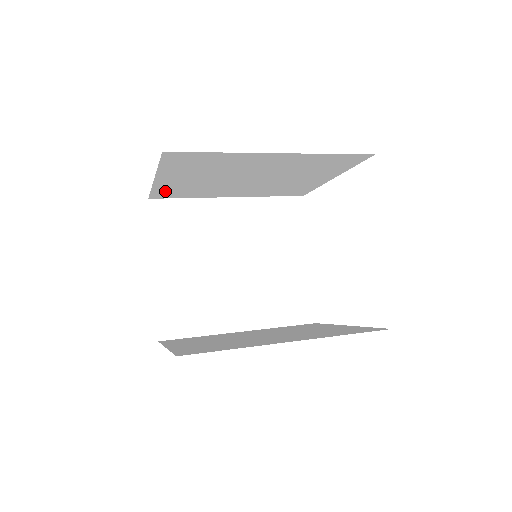
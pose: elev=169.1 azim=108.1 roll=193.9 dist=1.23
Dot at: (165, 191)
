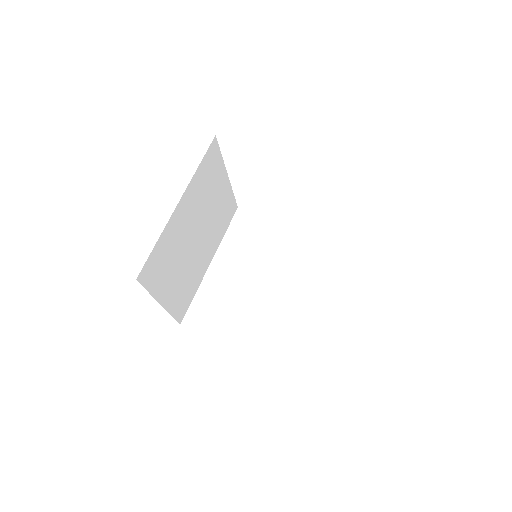
Dot at: occluded
